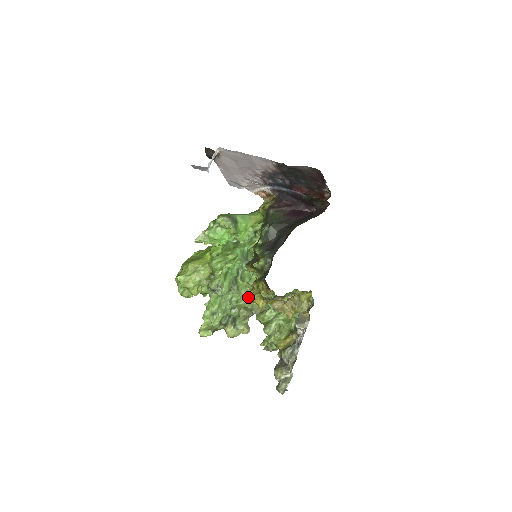
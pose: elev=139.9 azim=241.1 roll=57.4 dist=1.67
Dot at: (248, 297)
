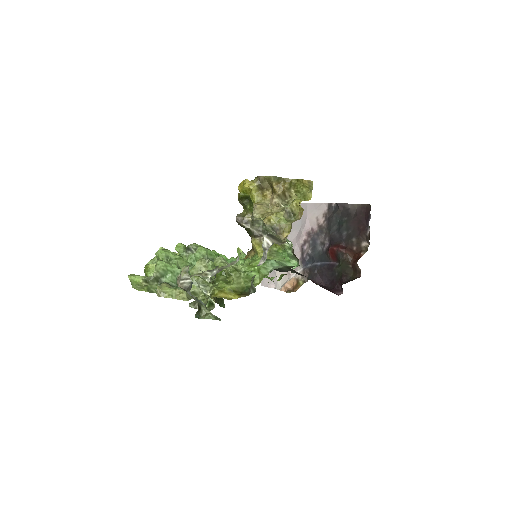
Dot at: occluded
